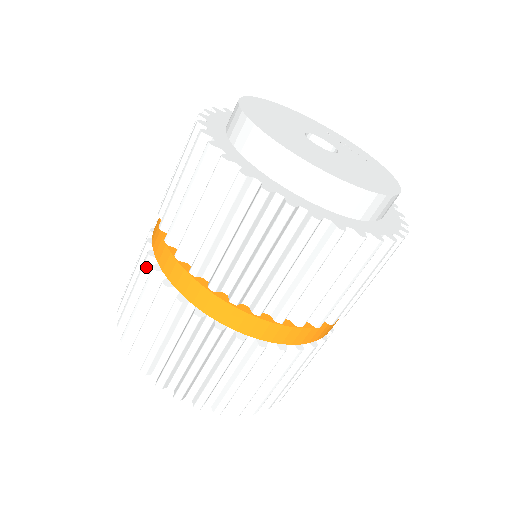
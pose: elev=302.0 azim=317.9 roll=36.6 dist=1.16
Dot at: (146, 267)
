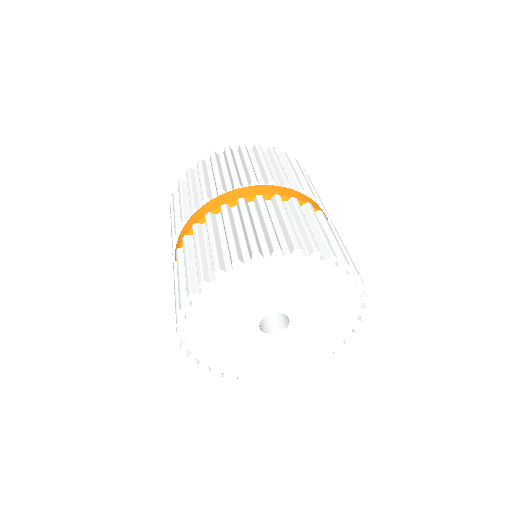
Dot at: (228, 211)
